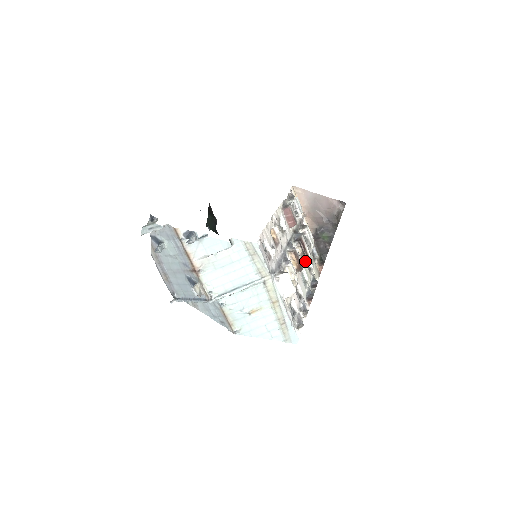
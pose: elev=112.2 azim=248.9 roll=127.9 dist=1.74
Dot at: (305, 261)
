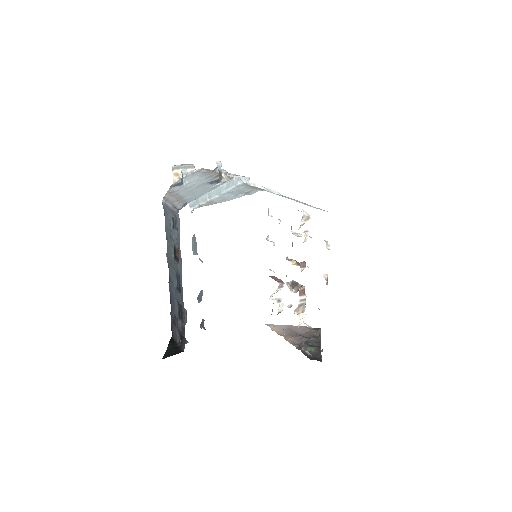
Dot at: occluded
